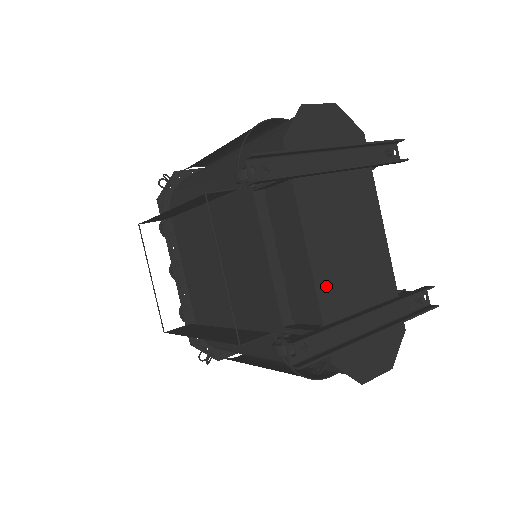
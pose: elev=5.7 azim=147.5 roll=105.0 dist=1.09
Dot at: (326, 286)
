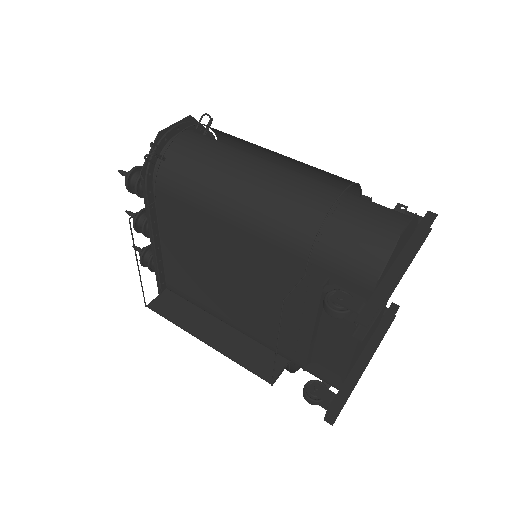
Dot at: (355, 356)
